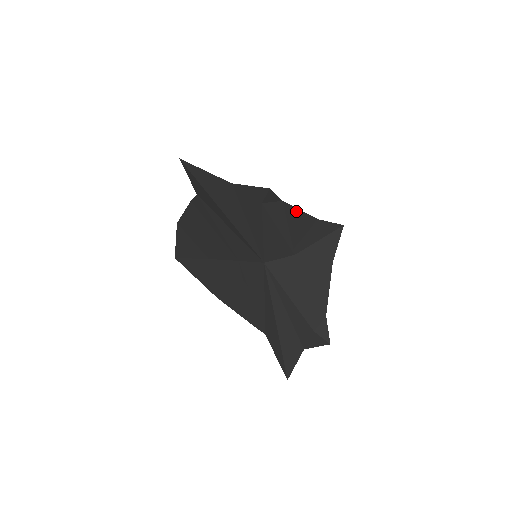
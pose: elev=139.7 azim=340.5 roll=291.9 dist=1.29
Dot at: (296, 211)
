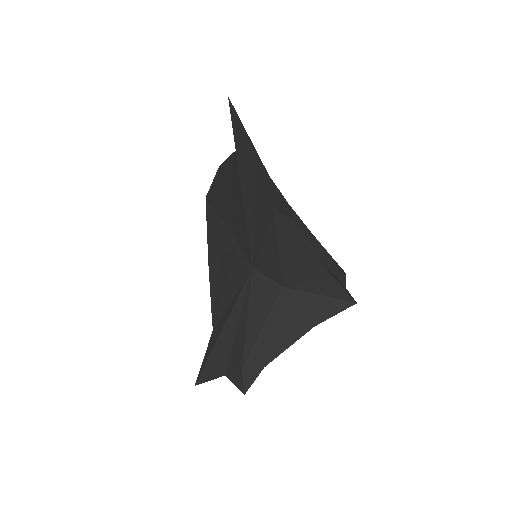
Dot at: (308, 246)
